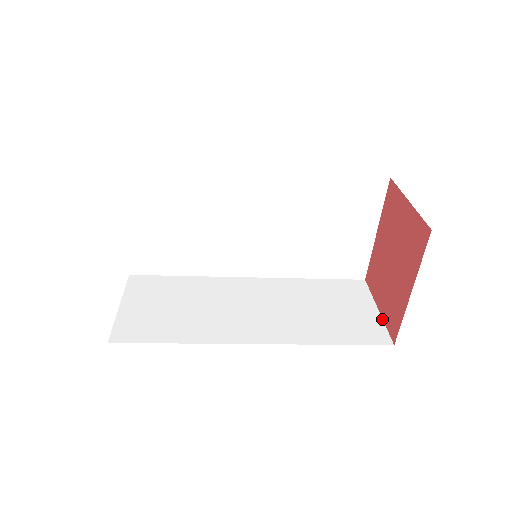
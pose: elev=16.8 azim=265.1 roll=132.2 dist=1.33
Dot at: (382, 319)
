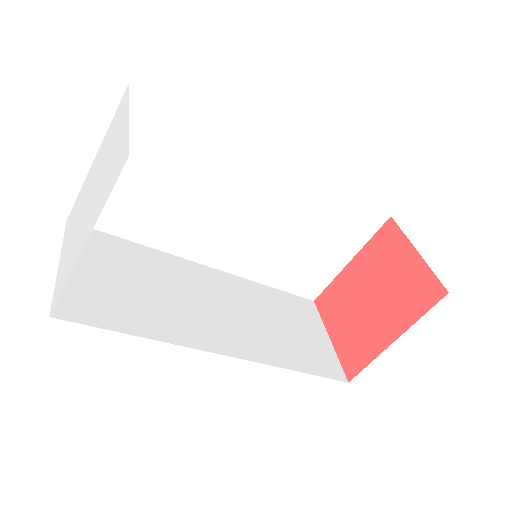
Dot at: (335, 350)
